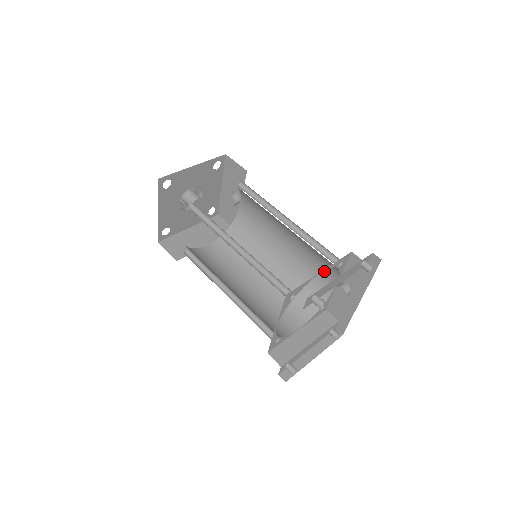
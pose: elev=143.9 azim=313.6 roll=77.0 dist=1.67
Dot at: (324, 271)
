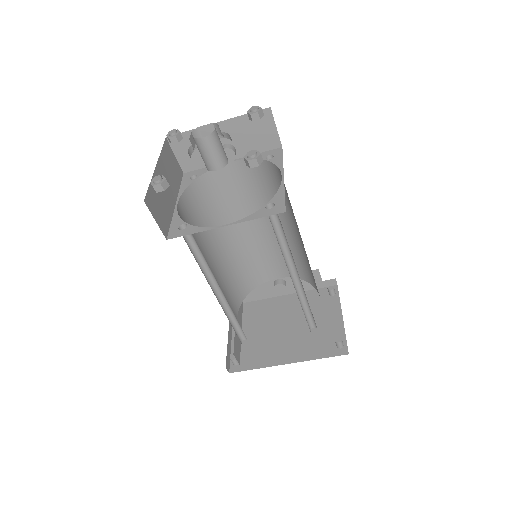
Dot at: (275, 267)
